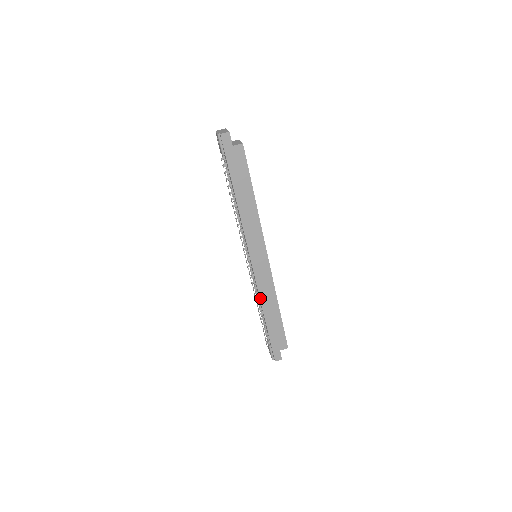
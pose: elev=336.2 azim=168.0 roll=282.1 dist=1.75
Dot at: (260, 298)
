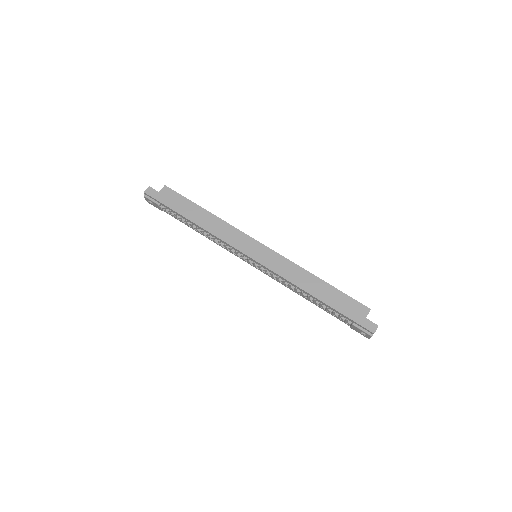
Dot at: (291, 282)
